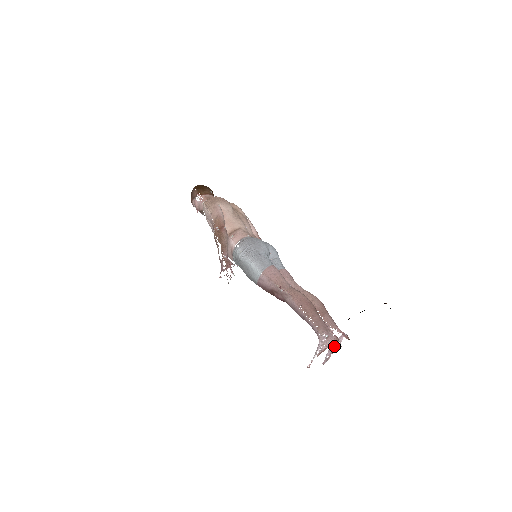
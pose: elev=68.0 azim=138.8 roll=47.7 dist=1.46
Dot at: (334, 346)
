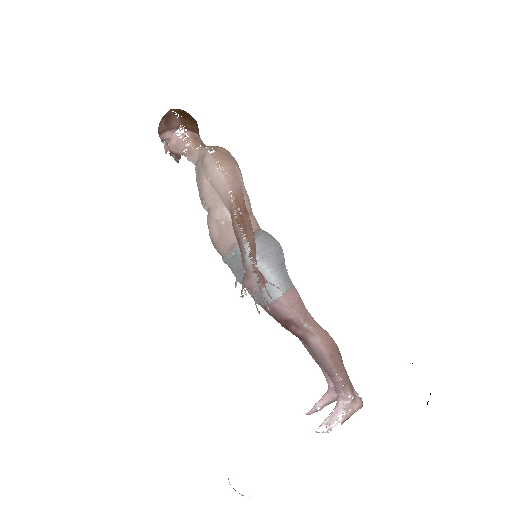
Dot at: (333, 398)
